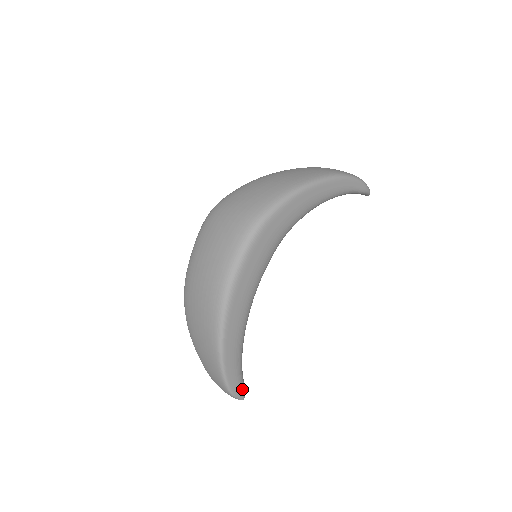
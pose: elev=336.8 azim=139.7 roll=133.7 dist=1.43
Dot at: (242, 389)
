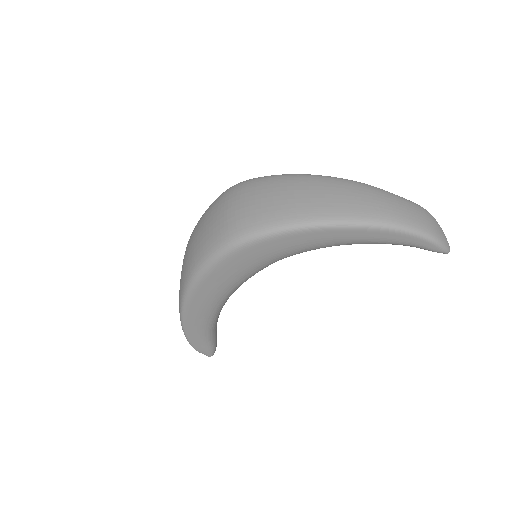
Dot at: (208, 350)
